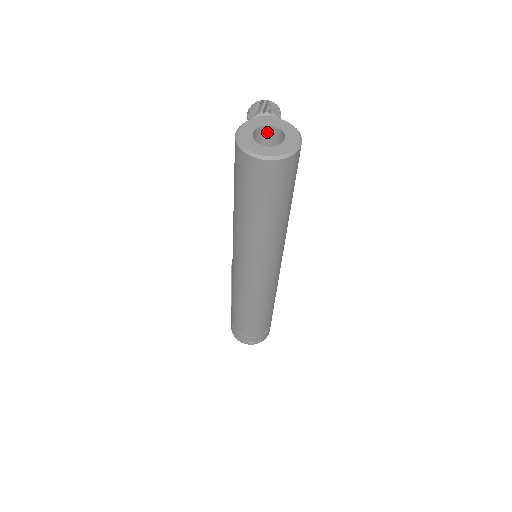
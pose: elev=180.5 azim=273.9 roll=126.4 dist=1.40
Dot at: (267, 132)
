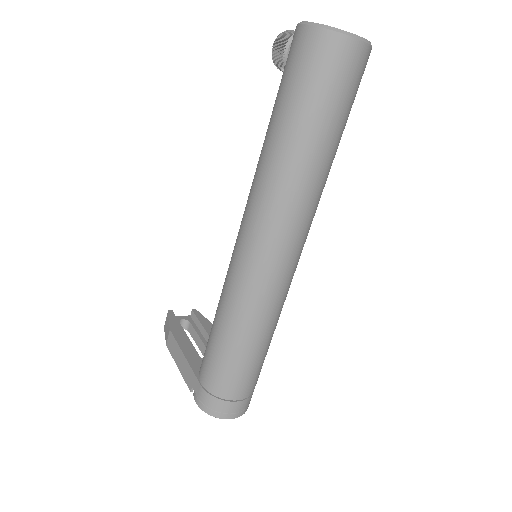
Dot at: occluded
